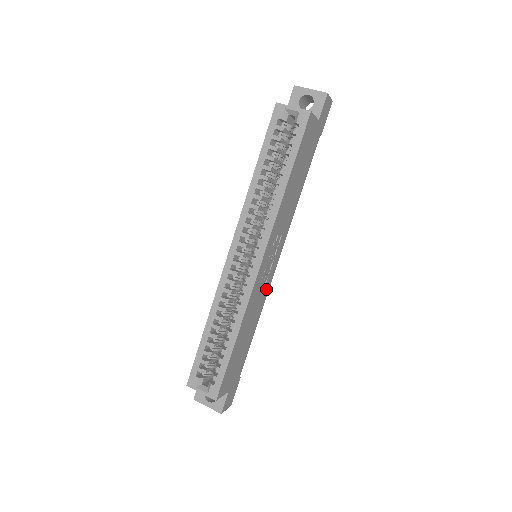
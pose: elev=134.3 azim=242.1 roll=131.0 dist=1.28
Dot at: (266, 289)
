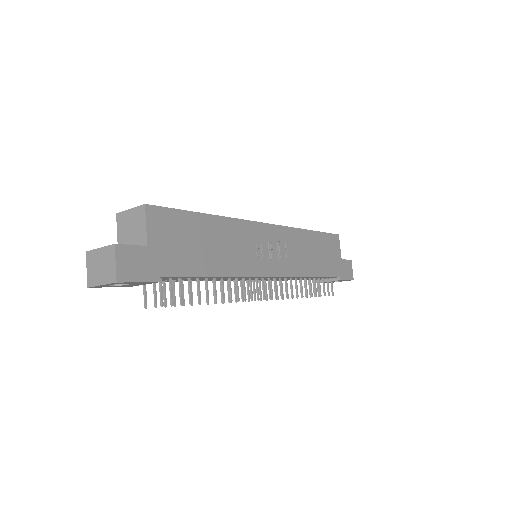
Dot at: (251, 267)
